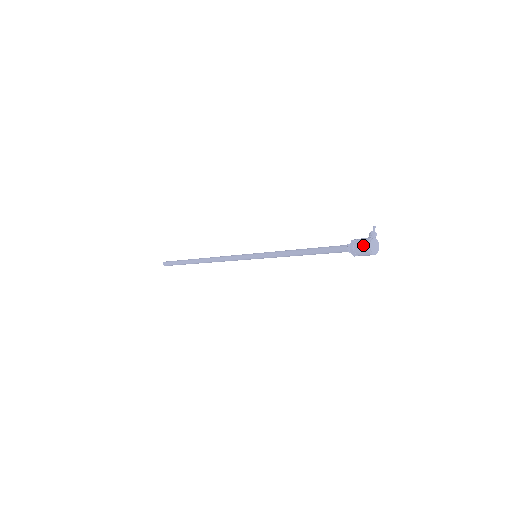
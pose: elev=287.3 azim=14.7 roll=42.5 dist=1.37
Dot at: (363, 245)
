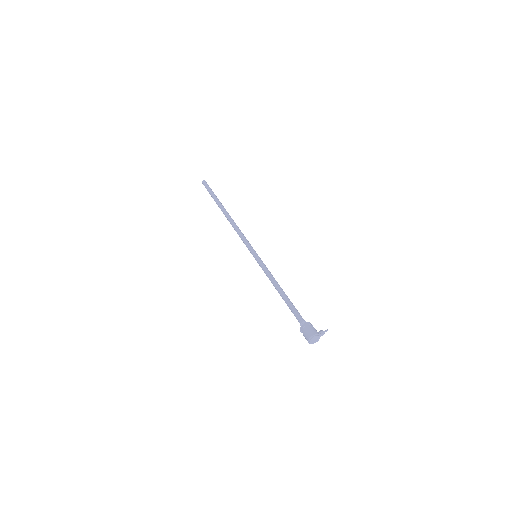
Dot at: (310, 332)
